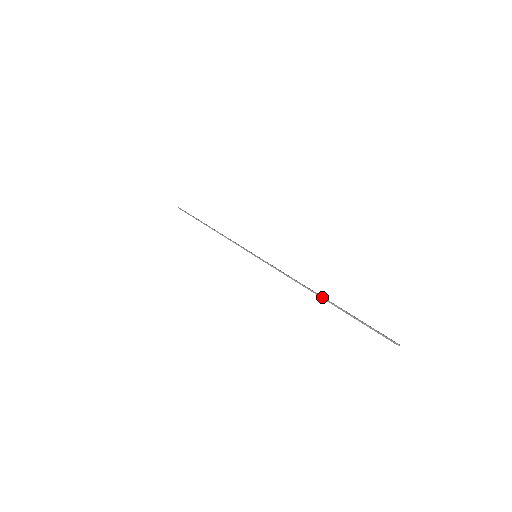
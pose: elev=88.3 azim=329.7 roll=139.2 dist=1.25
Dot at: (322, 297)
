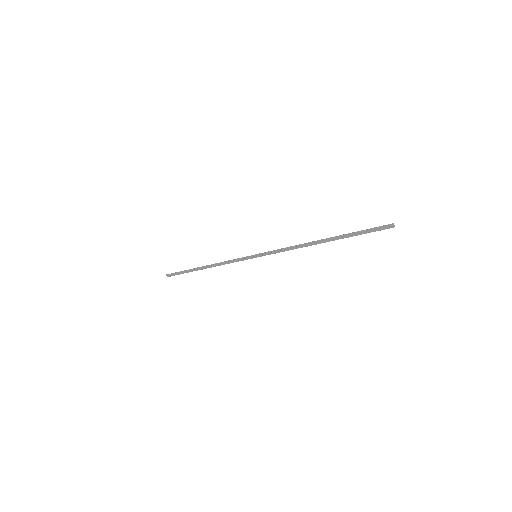
Dot at: (324, 239)
